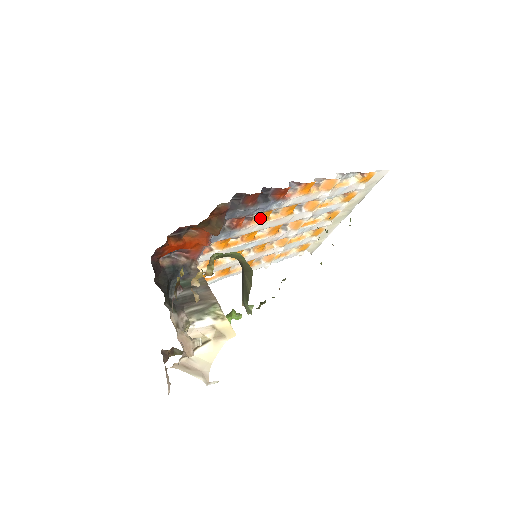
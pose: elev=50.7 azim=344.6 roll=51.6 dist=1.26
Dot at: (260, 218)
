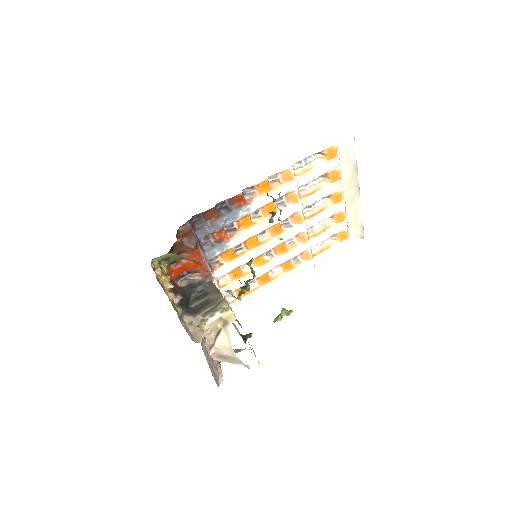
Dot at: (242, 226)
